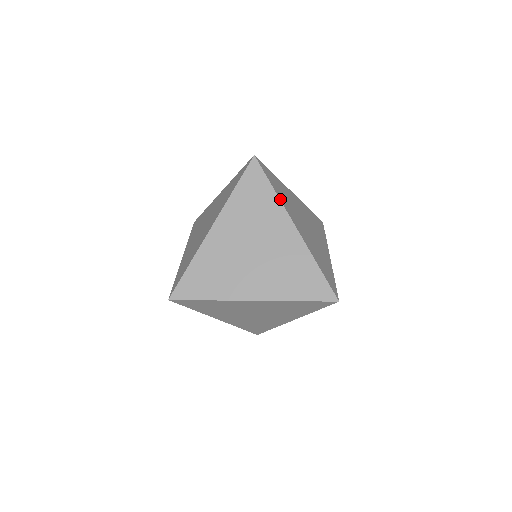
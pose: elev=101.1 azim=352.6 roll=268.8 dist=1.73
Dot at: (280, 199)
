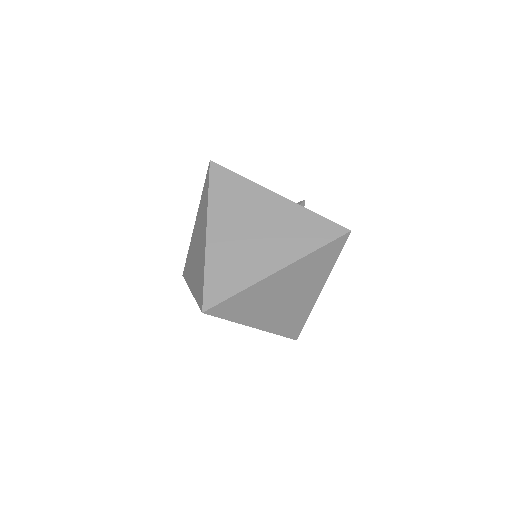
Dot at: (332, 268)
